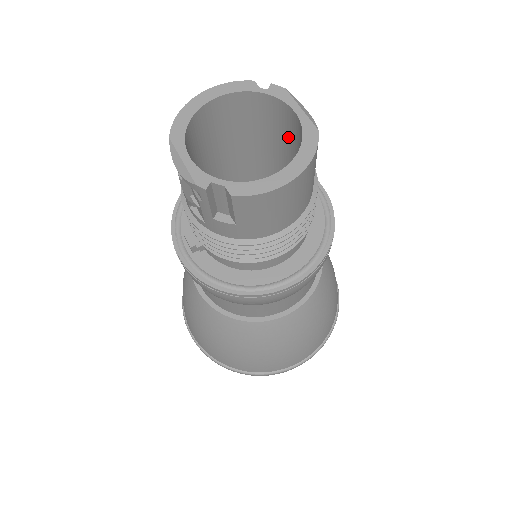
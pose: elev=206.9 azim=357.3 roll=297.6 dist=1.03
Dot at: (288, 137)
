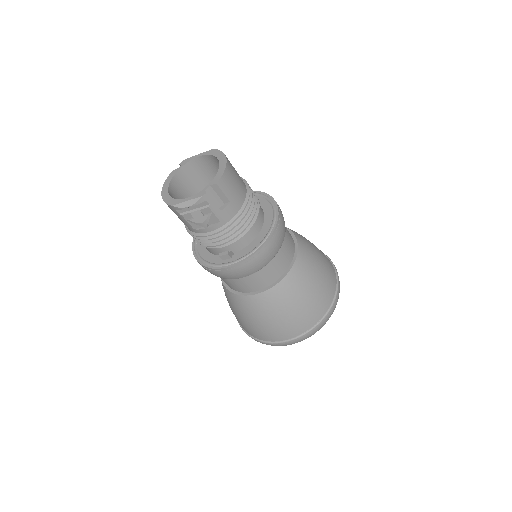
Dot at: (206, 174)
